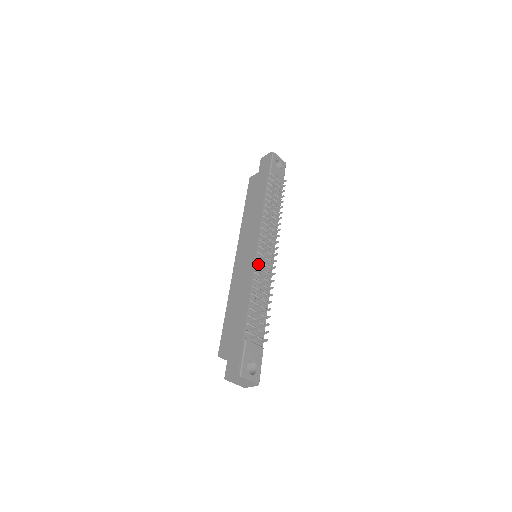
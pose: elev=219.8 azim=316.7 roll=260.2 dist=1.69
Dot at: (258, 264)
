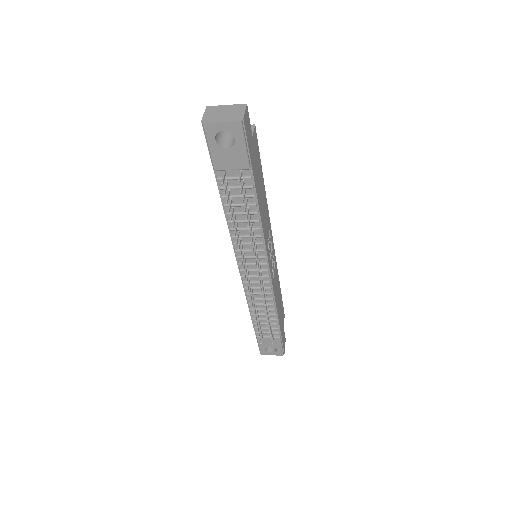
Dot at: occluded
